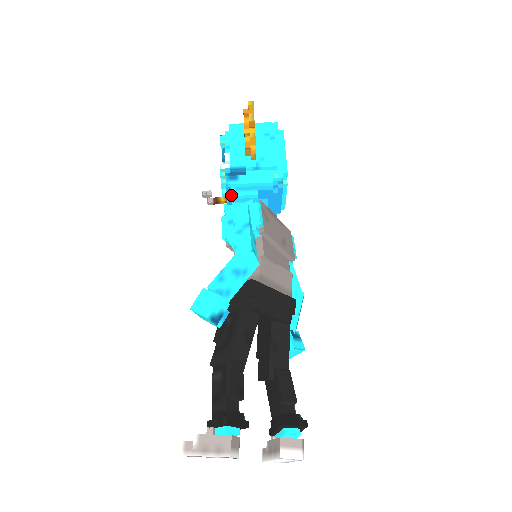
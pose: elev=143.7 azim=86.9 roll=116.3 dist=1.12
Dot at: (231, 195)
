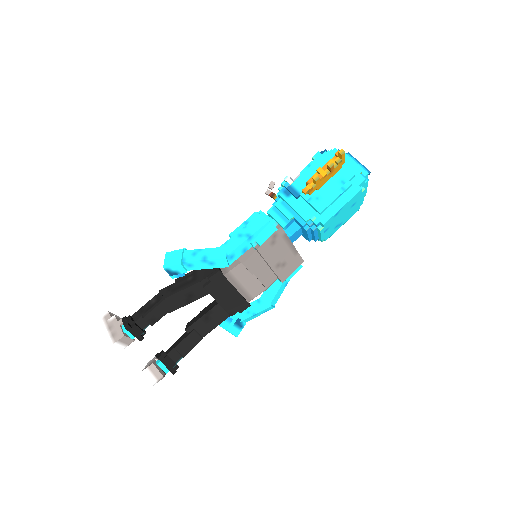
Dot at: (278, 202)
